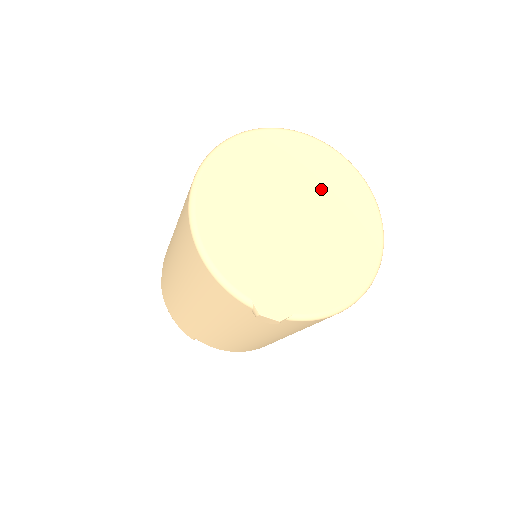
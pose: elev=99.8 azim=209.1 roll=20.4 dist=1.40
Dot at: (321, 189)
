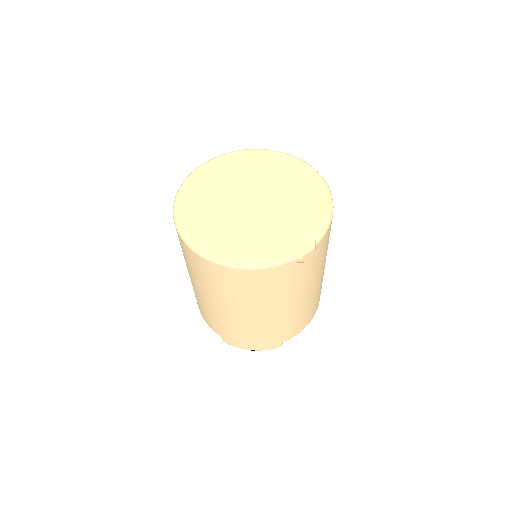
Dot at: (246, 176)
